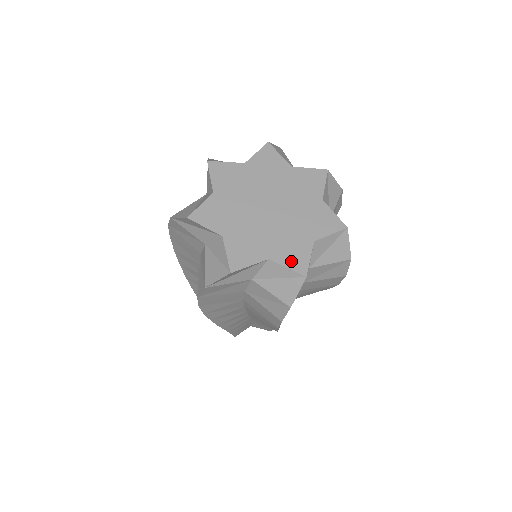
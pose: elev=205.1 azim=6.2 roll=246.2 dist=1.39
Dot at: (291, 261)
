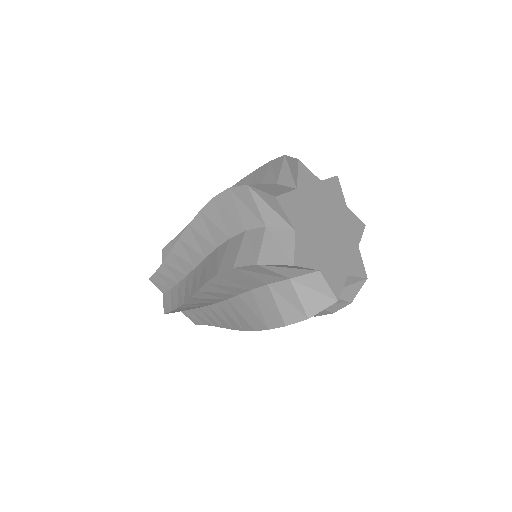
Dot at: (357, 270)
